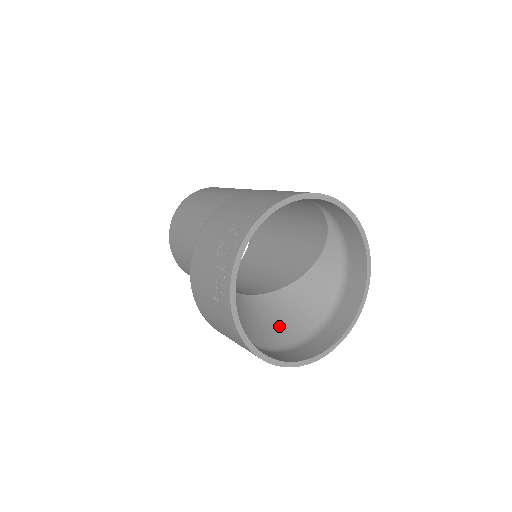
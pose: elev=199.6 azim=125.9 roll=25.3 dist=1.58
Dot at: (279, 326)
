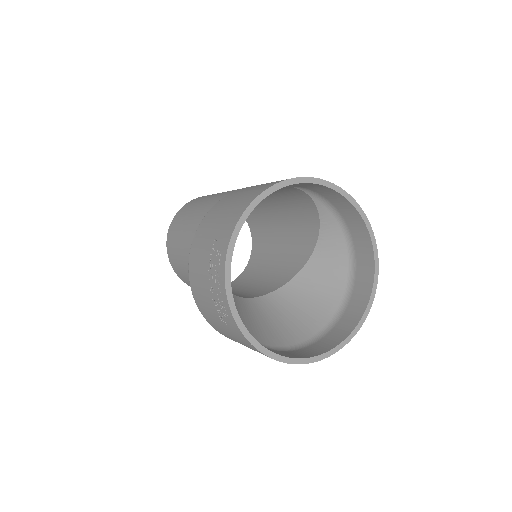
Dot at: (302, 317)
